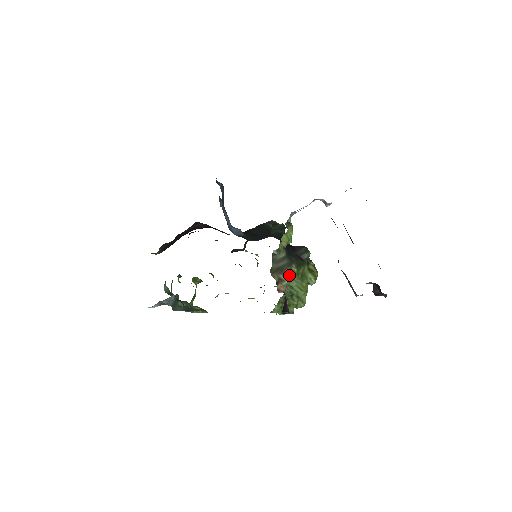
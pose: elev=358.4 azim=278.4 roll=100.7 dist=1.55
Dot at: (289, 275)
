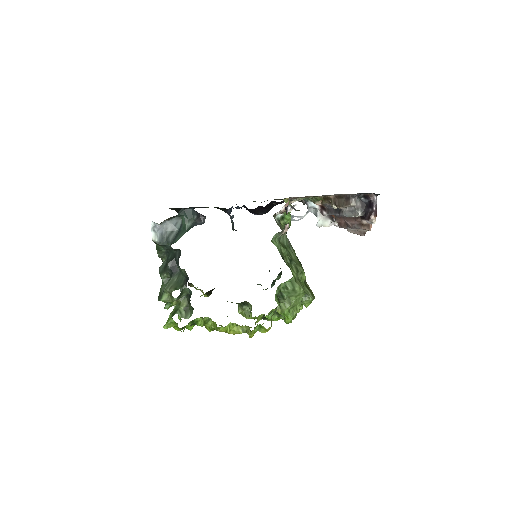
Dot at: occluded
